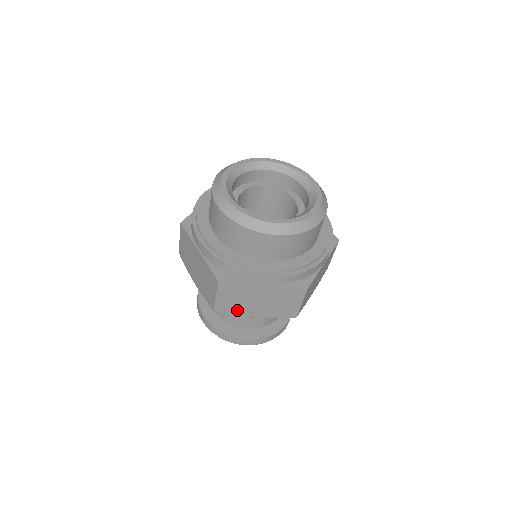
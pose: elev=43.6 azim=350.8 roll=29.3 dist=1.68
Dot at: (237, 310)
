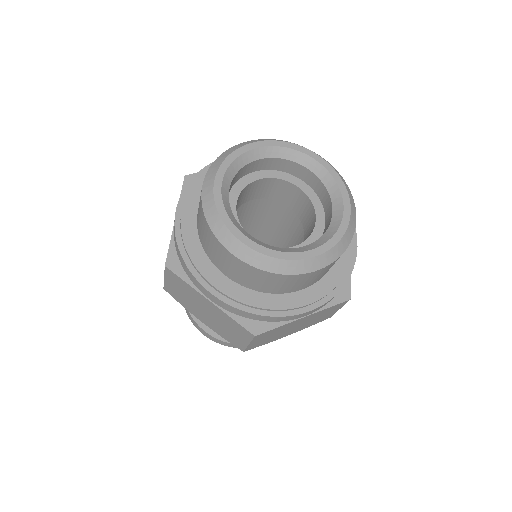
Dot at: (185, 304)
